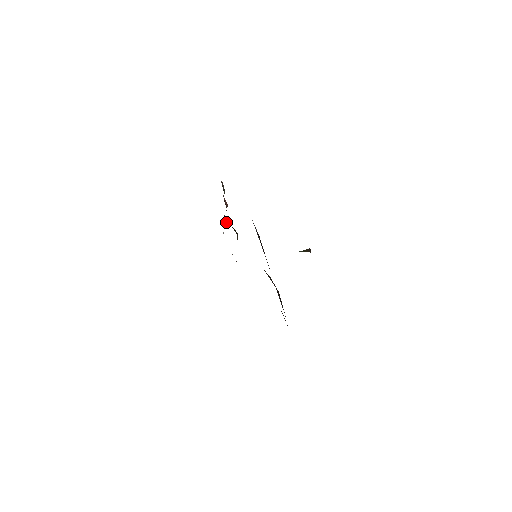
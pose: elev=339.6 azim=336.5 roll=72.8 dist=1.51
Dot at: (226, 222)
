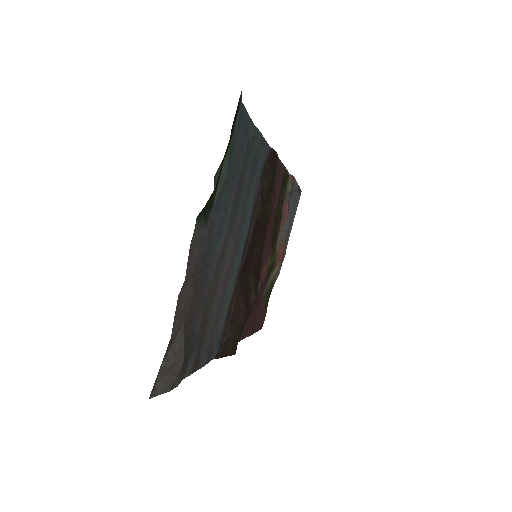
Dot at: (279, 246)
